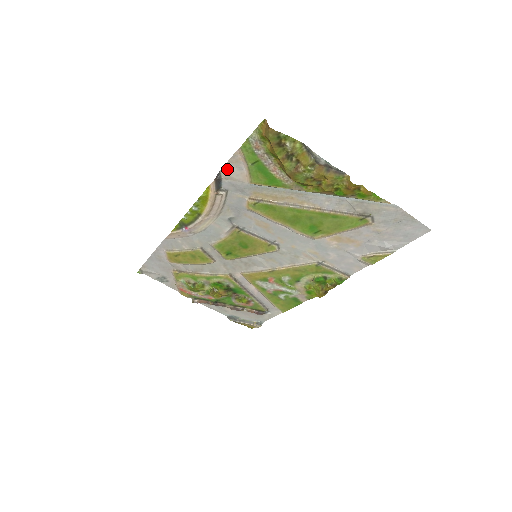
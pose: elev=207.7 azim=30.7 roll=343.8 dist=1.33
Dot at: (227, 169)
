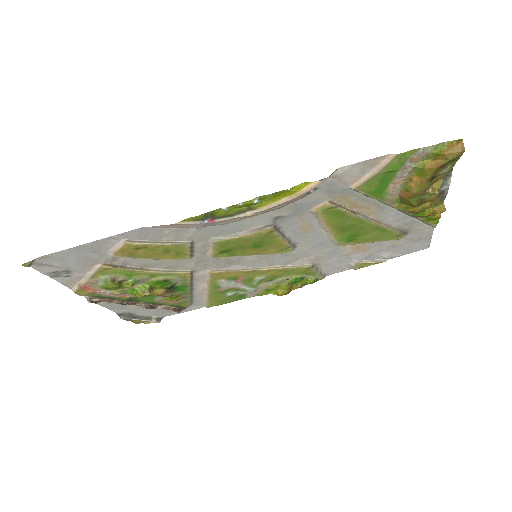
Dot at: (350, 168)
